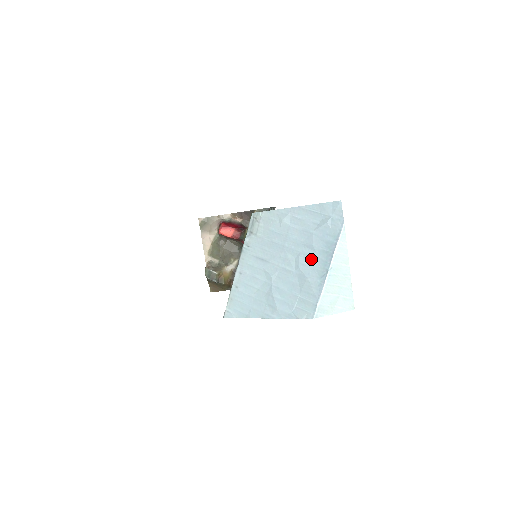
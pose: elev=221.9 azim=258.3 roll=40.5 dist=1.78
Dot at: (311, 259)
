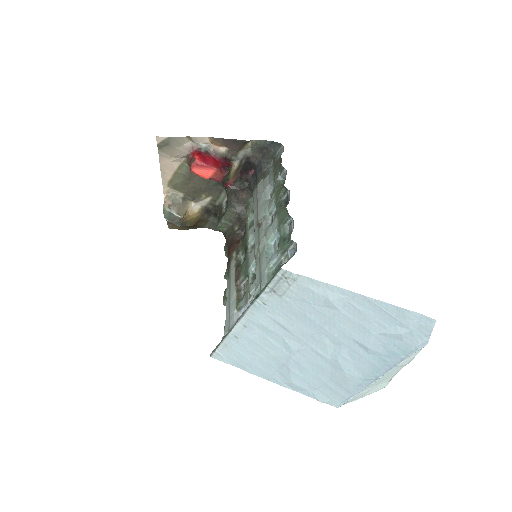
Dot at: (359, 358)
